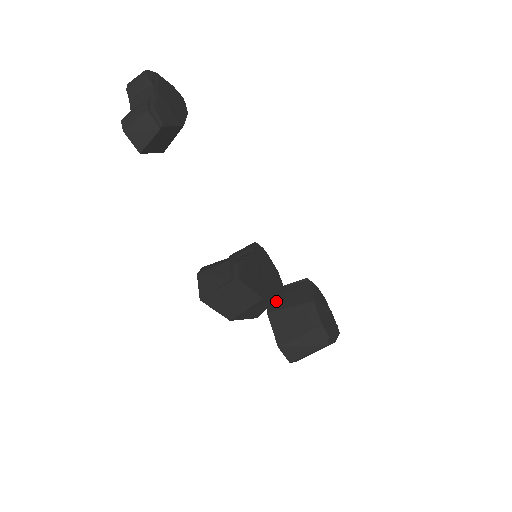
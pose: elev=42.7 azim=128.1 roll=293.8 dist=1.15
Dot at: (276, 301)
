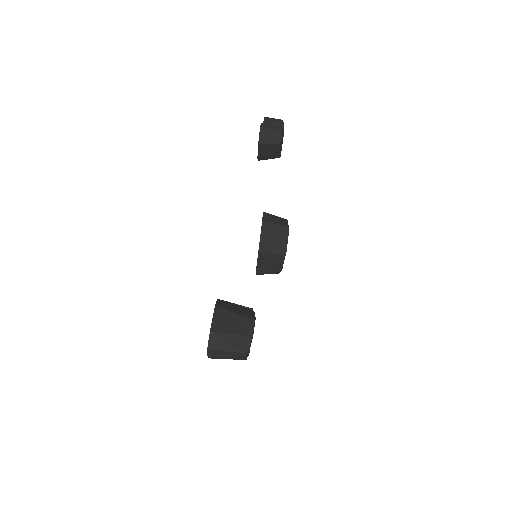
Dot at: (224, 305)
